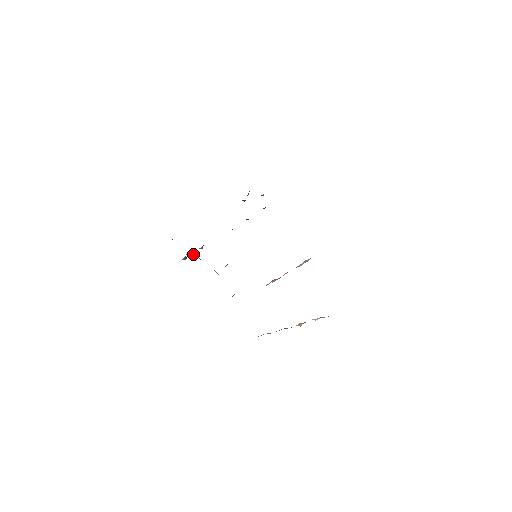
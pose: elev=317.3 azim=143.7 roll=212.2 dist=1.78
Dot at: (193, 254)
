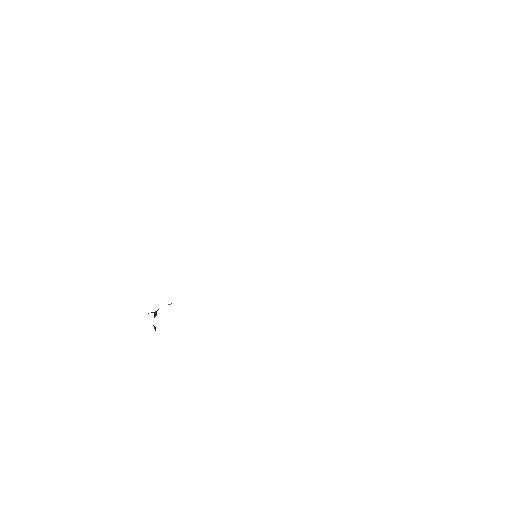
Dot at: (155, 314)
